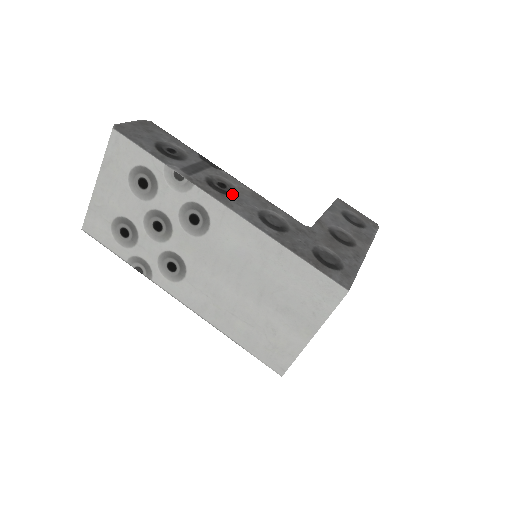
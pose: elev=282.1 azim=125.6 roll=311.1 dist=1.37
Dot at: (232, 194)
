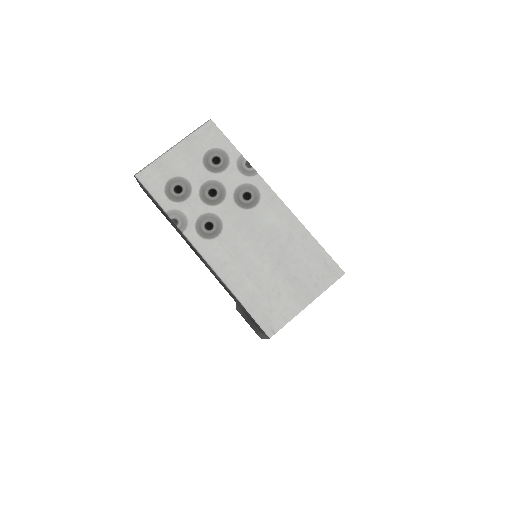
Dot at: occluded
